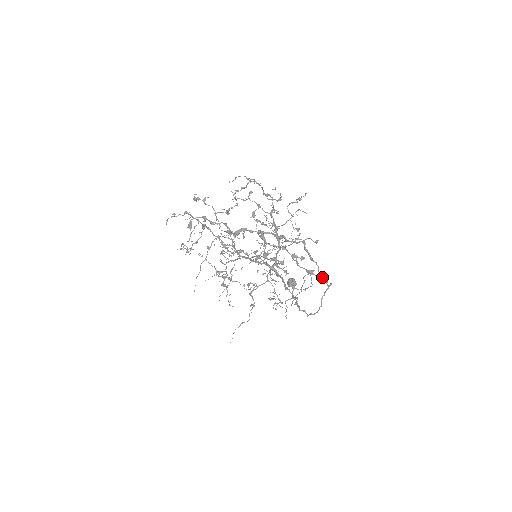
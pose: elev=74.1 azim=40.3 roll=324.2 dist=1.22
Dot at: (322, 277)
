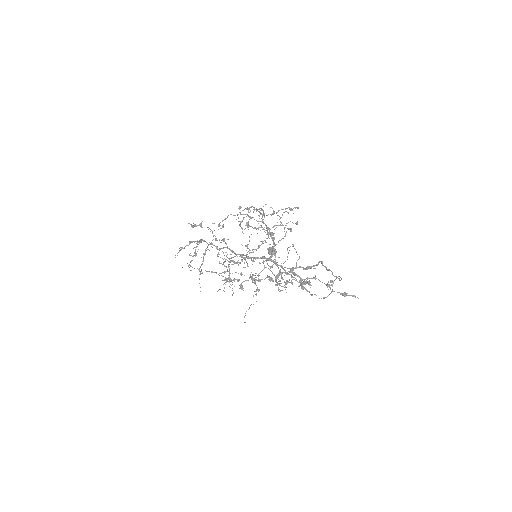
Dot at: (354, 296)
